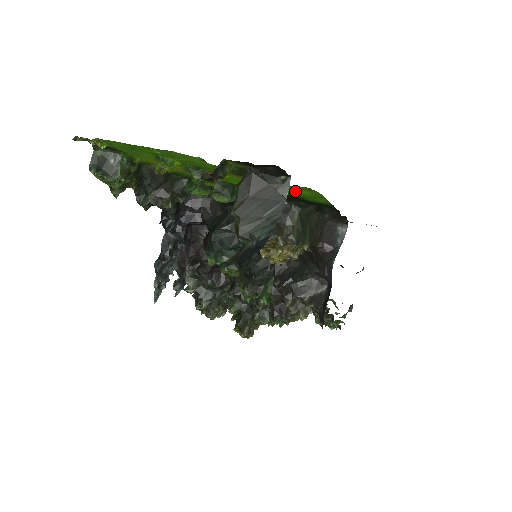
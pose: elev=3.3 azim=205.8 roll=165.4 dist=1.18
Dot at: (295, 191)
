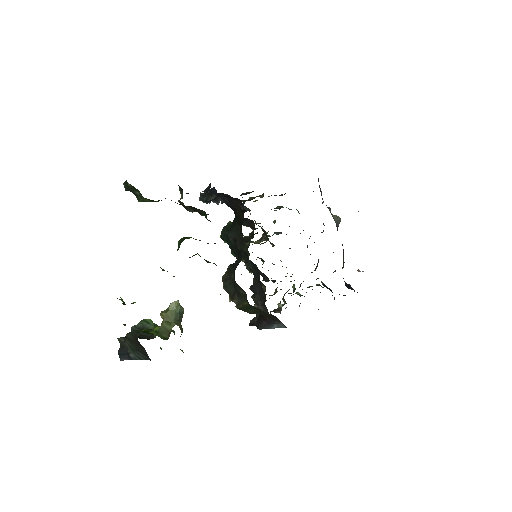
Dot at: occluded
